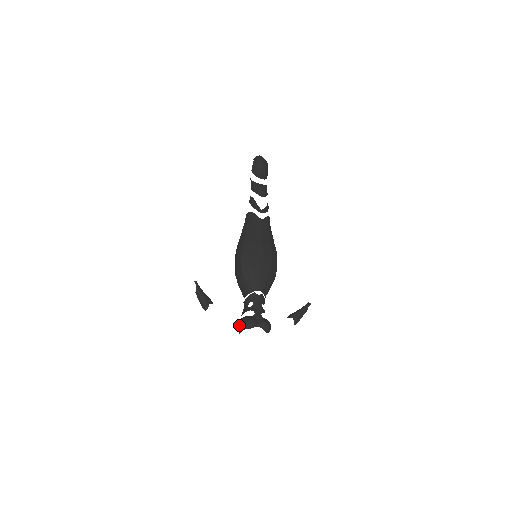
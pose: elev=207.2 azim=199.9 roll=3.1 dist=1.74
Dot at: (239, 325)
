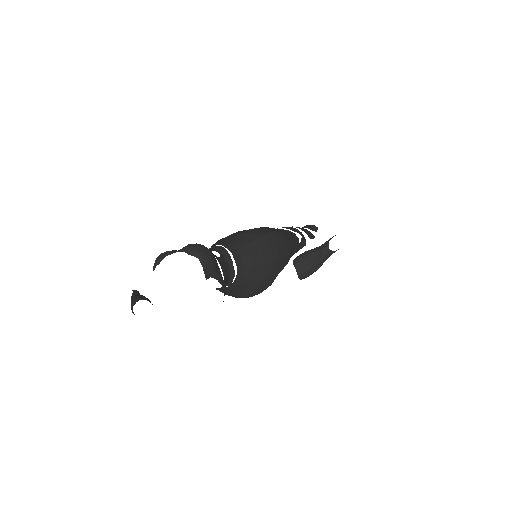
Dot at: occluded
